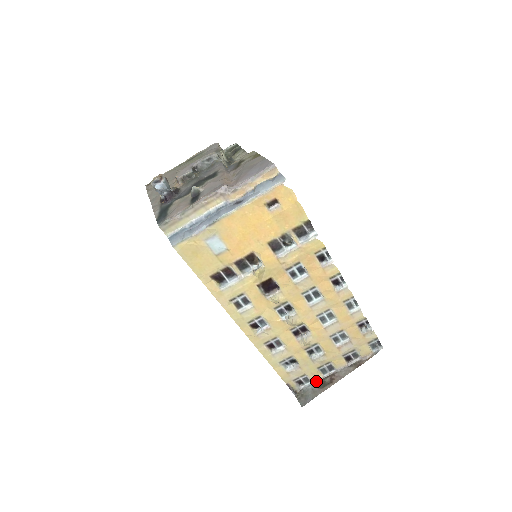
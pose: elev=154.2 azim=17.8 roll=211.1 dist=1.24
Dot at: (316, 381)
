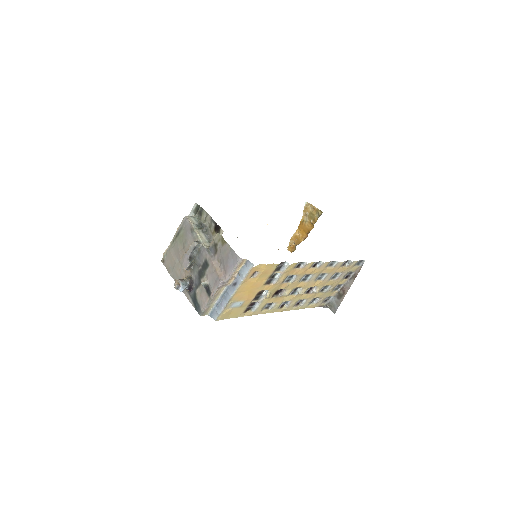
Dot at: (335, 295)
